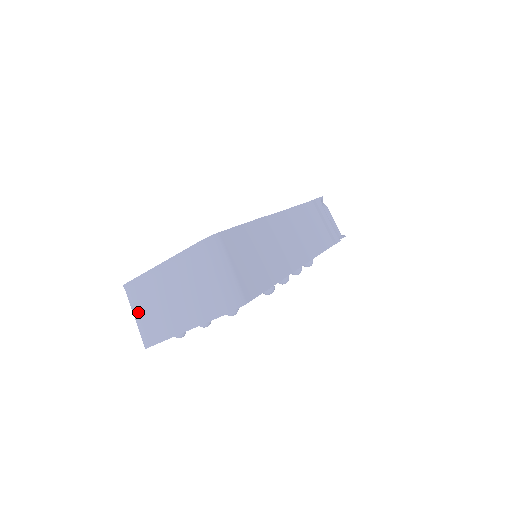
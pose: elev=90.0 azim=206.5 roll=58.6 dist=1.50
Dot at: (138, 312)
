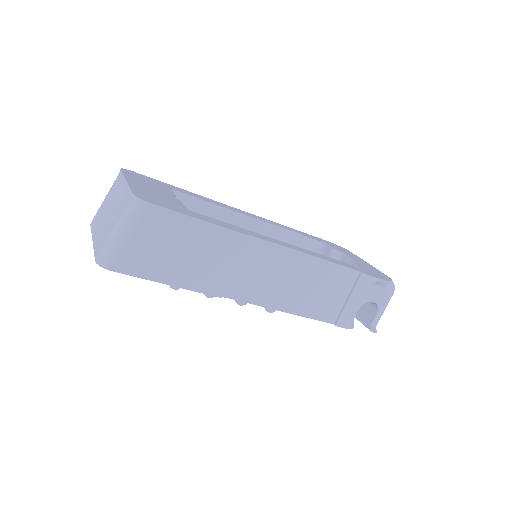
Dot at: (107, 196)
